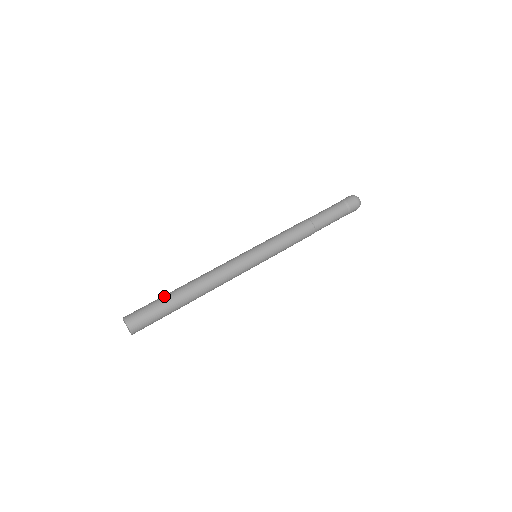
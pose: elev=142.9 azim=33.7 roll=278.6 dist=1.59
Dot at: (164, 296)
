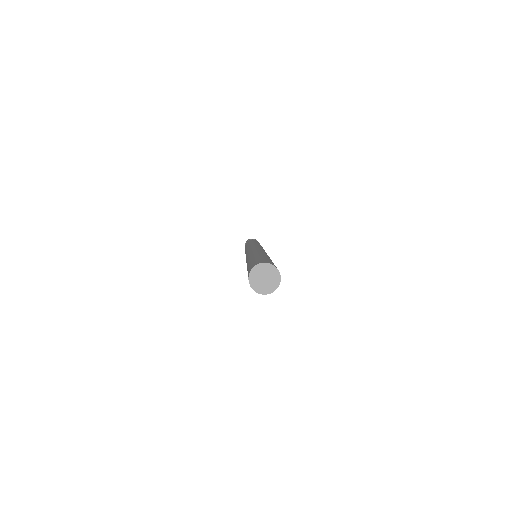
Dot at: (256, 256)
